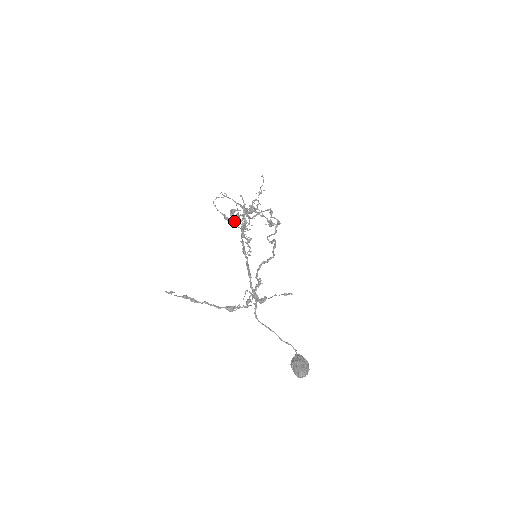
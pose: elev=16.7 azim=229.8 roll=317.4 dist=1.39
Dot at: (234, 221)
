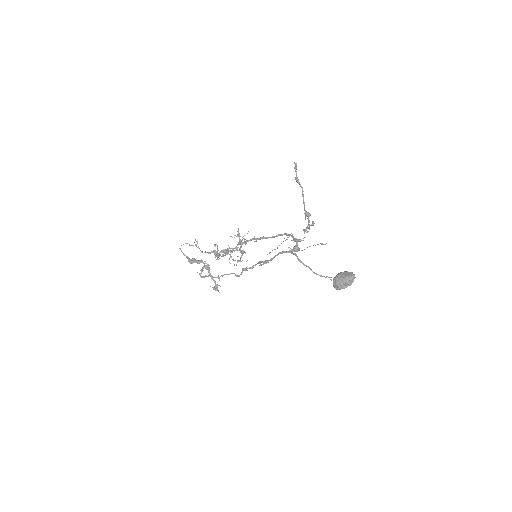
Dot at: (199, 262)
